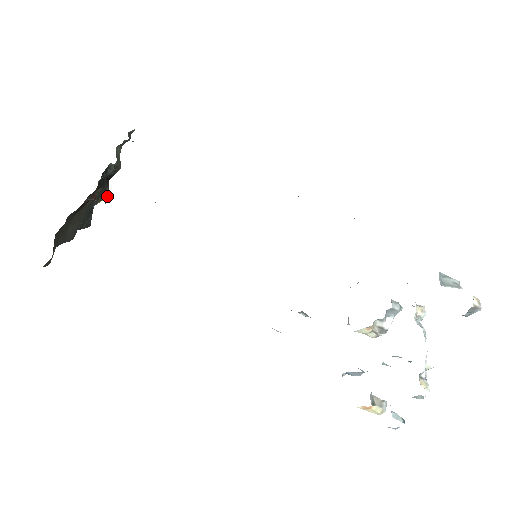
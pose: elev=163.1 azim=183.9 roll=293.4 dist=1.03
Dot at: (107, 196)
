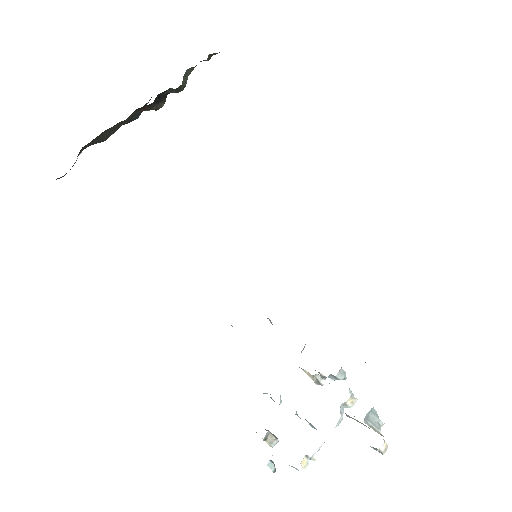
Dot at: occluded
